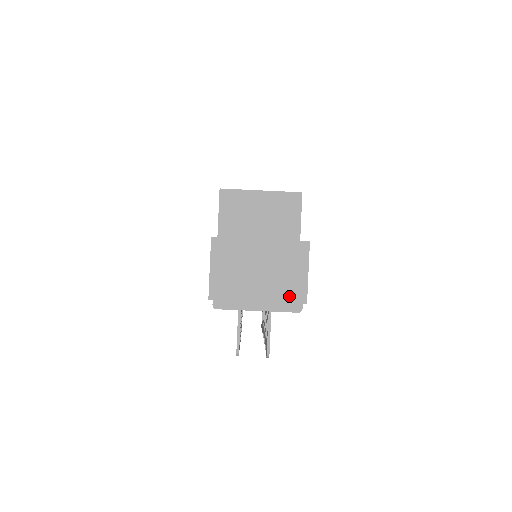
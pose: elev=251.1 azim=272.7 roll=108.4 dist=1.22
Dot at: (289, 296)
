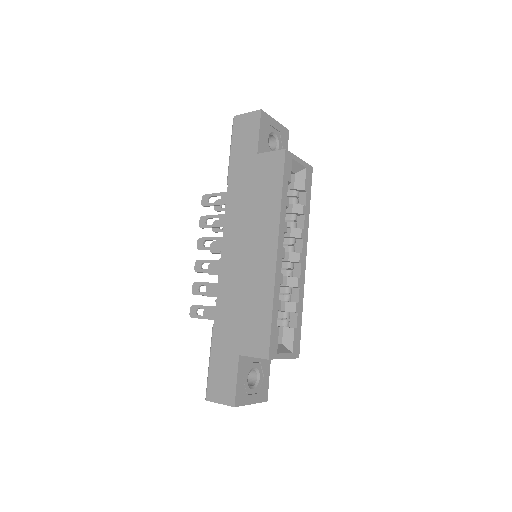
Dot at: occluded
